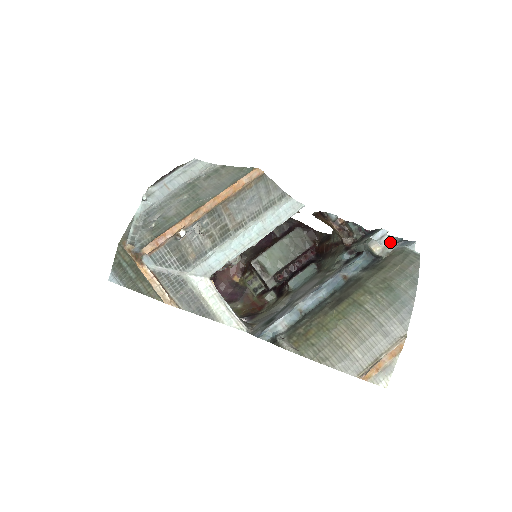
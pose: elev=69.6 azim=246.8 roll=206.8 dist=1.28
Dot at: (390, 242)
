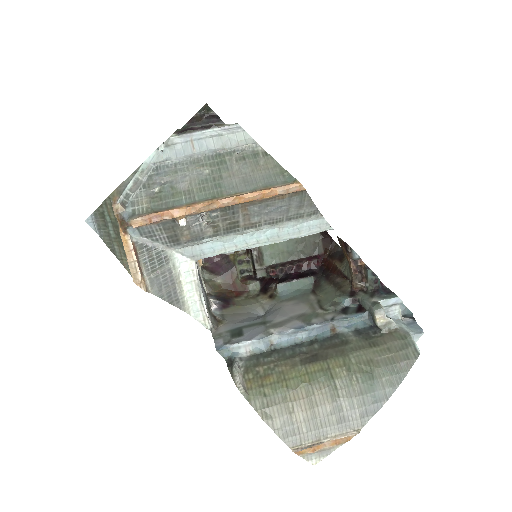
Dot at: (398, 314)
